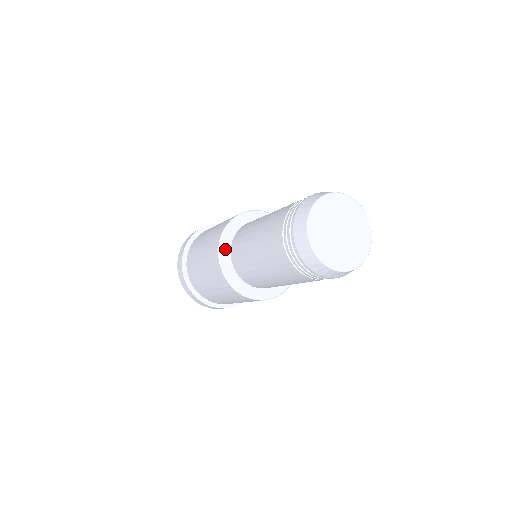
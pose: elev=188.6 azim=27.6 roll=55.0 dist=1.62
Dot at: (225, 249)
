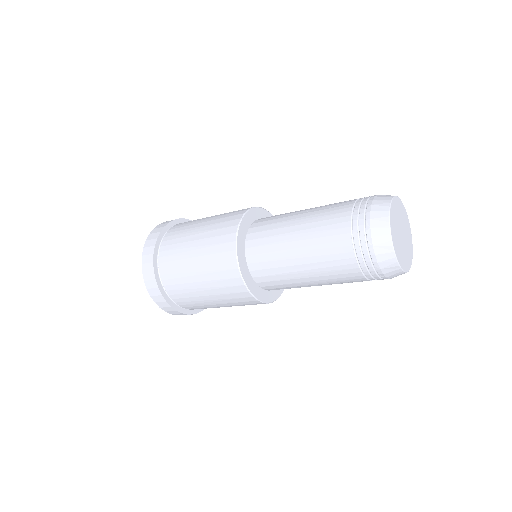
Dot at: (254, 214)
